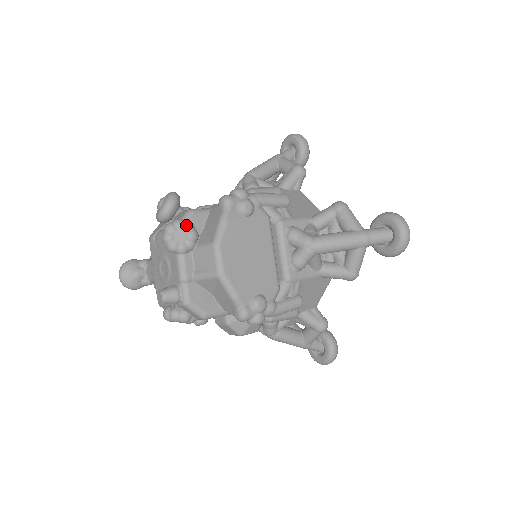
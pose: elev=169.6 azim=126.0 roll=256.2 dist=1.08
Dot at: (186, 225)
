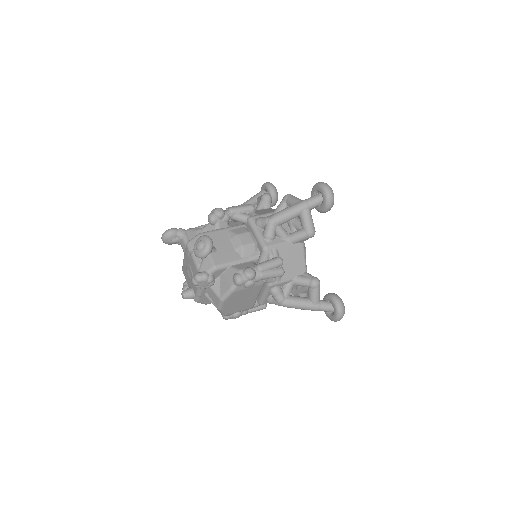
Dot at: (209, 281)
